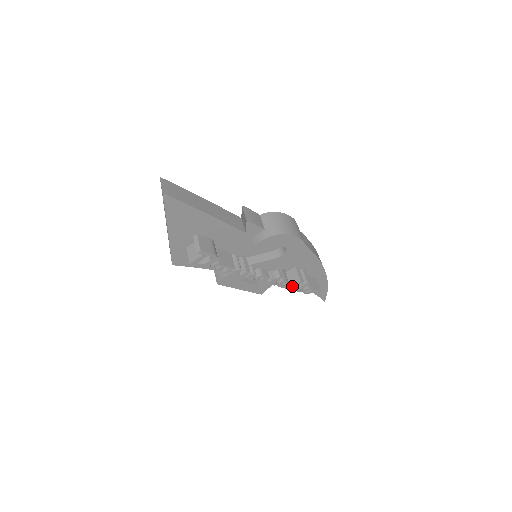
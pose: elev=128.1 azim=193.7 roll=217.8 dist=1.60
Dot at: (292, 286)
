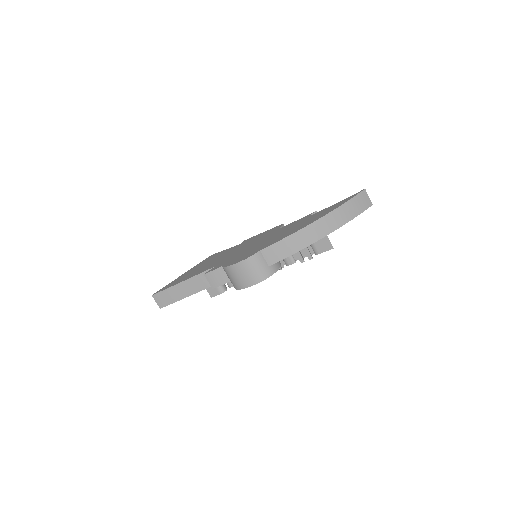
Dot at: occluded
